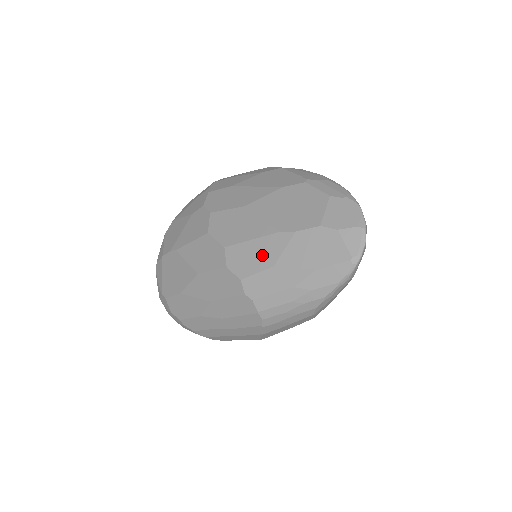
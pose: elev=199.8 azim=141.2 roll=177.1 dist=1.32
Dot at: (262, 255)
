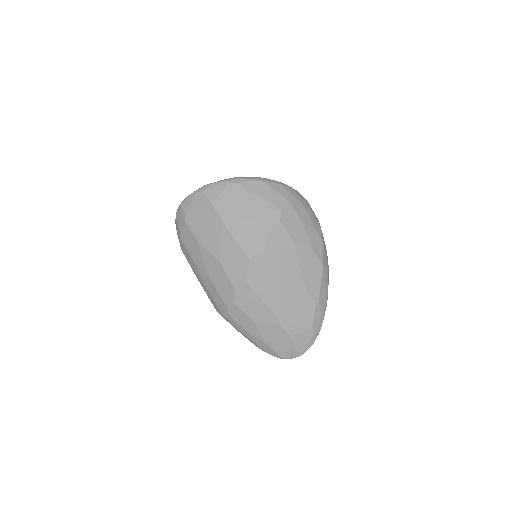
Dot at: (256, 311)
